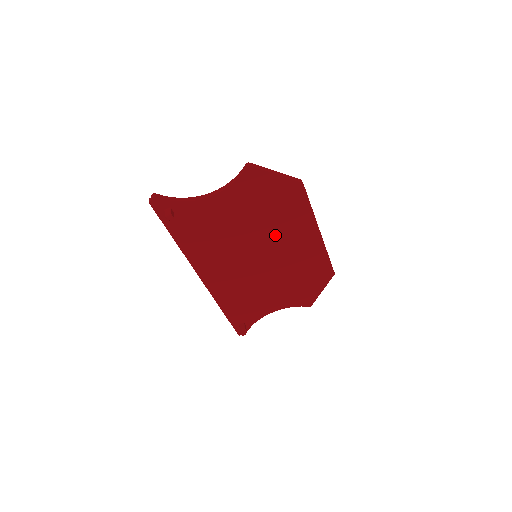
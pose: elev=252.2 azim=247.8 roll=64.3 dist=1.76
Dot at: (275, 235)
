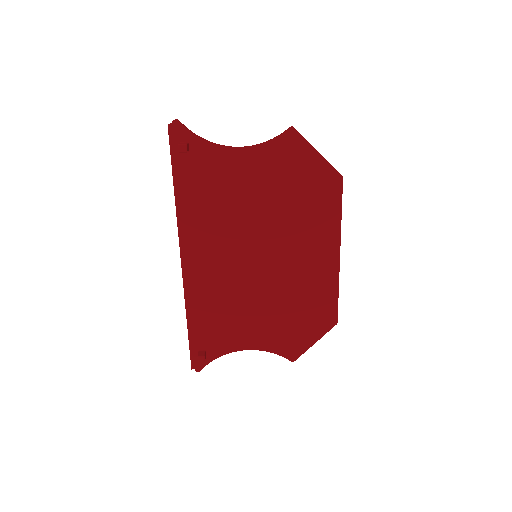
Dot at: (288, 234)
